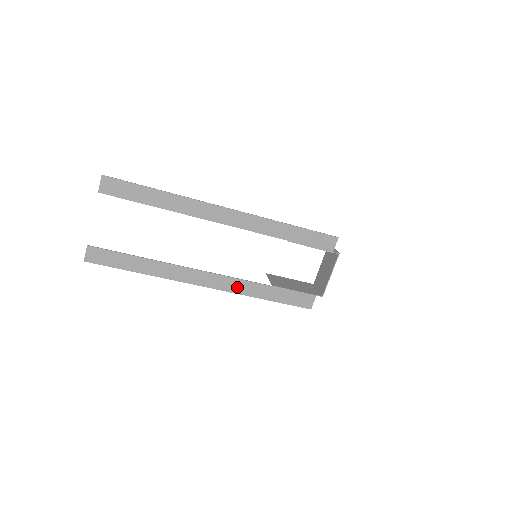
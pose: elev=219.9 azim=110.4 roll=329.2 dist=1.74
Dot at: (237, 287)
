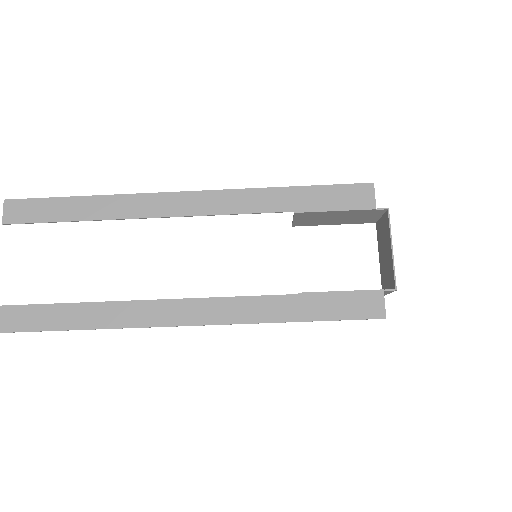
Dot at: (239, 312)
